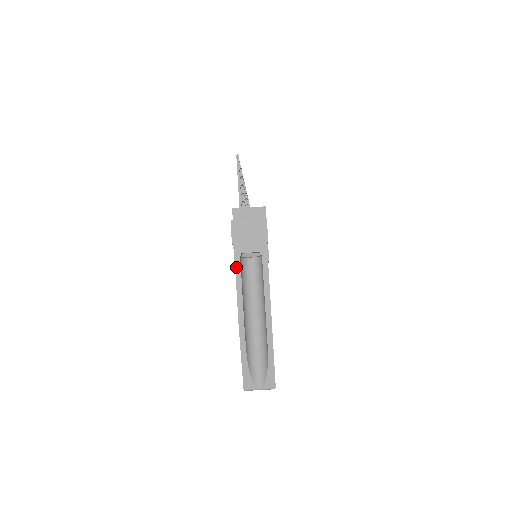
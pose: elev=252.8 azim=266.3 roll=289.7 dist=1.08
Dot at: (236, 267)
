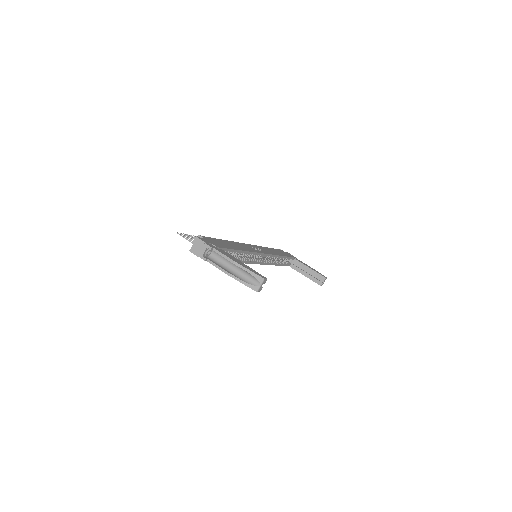
Dot at: (207, 261)
